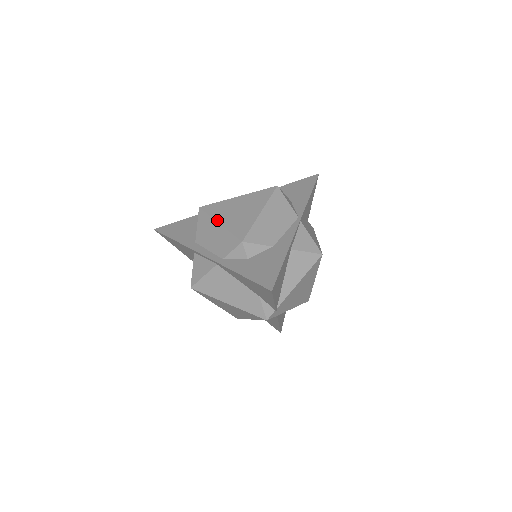
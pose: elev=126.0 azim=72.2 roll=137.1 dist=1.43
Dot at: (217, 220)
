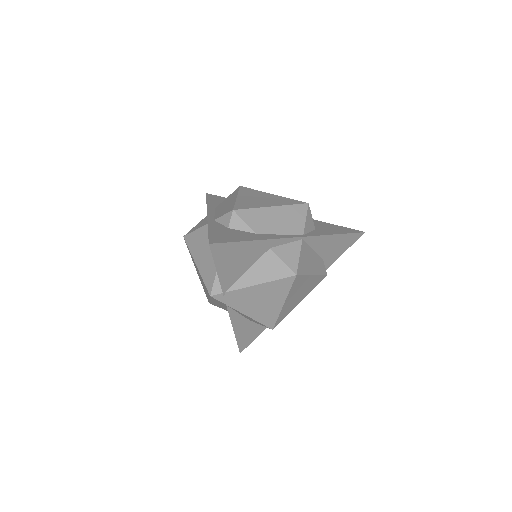
Dot at: (238, 195)
